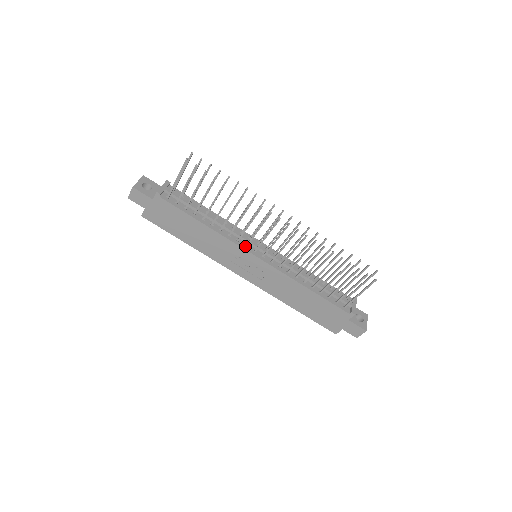
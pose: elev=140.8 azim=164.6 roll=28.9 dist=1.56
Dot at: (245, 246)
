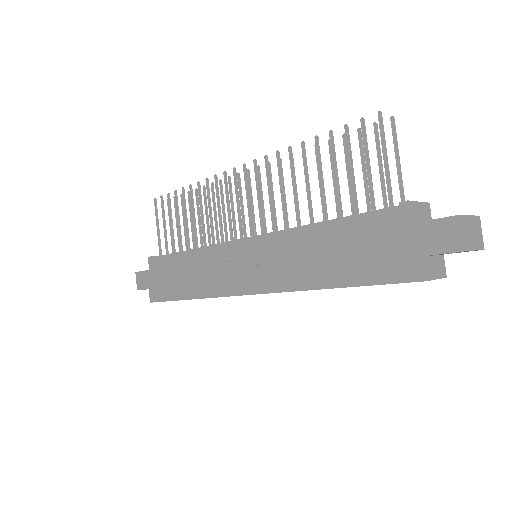
Dot at: occluded
